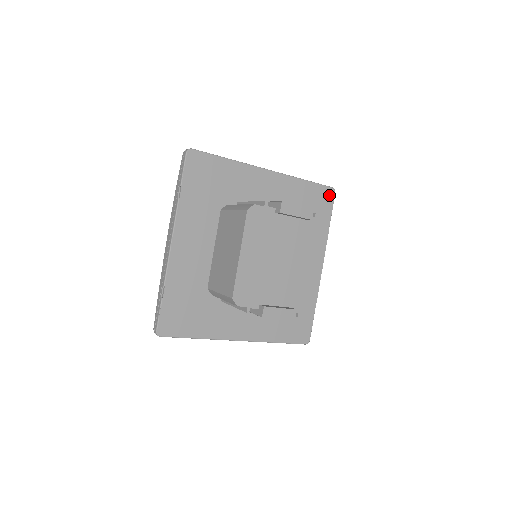
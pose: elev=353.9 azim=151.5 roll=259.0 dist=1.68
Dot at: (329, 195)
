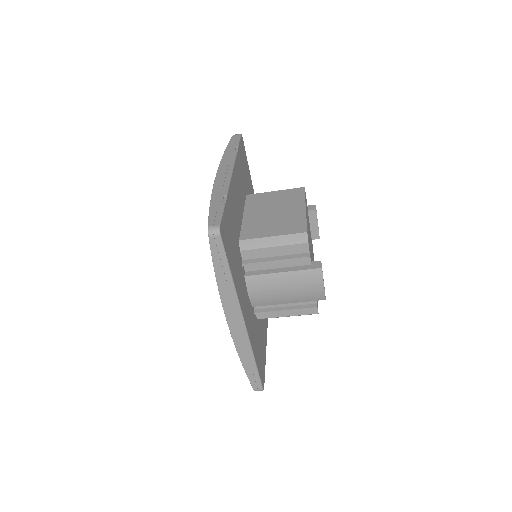
Dot at: occluded
